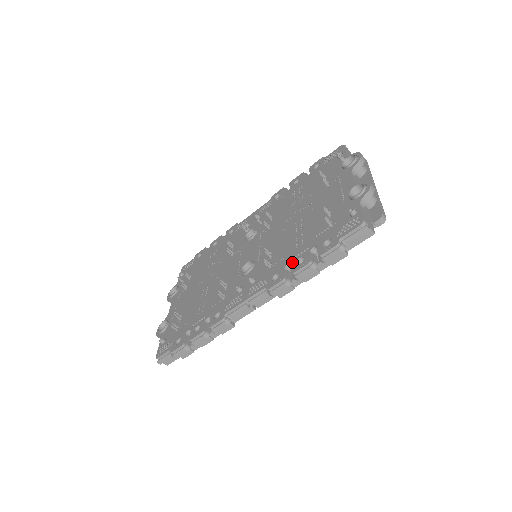
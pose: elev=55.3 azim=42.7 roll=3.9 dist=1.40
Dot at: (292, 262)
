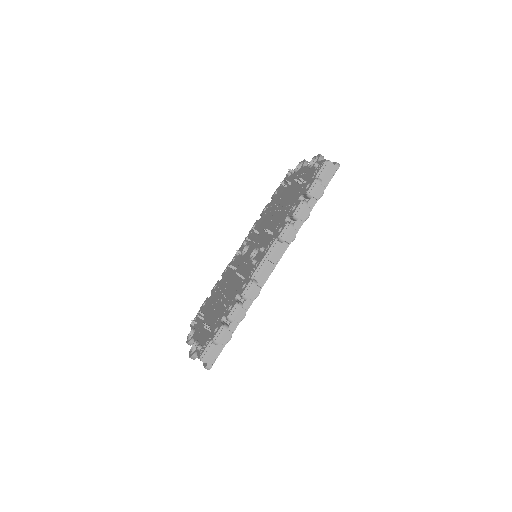
Dot at: (288, 214)
